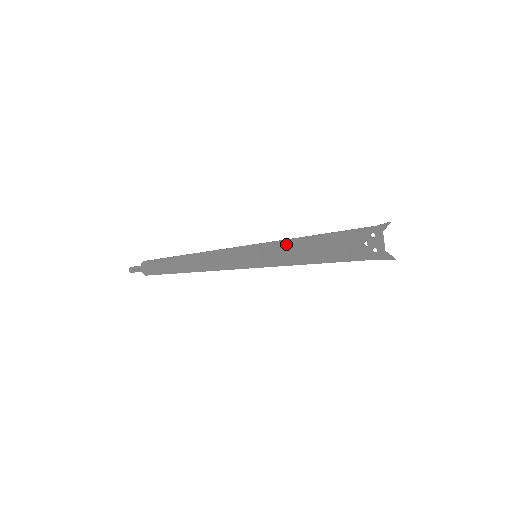
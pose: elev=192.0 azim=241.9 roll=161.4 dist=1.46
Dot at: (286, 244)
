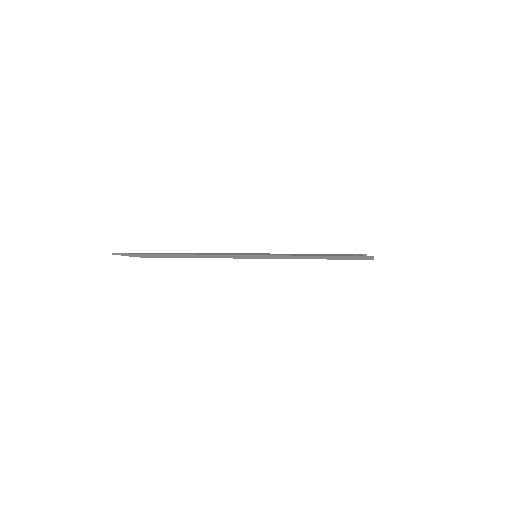
Dot at: occluded
